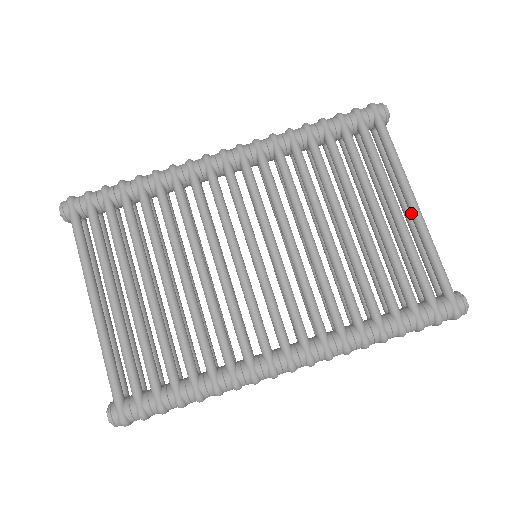
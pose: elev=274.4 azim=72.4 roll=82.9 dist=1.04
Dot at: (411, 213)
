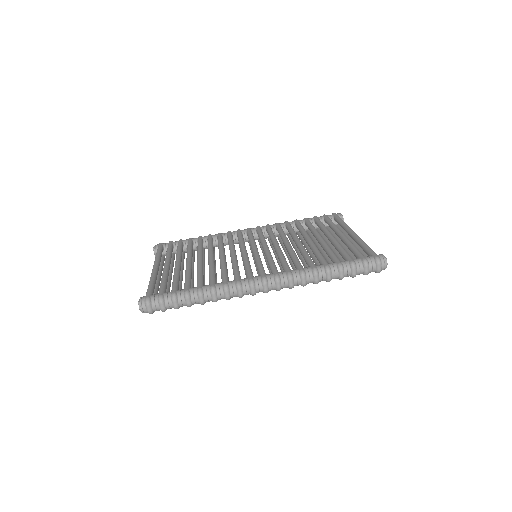
Dot at: (351, 236)
